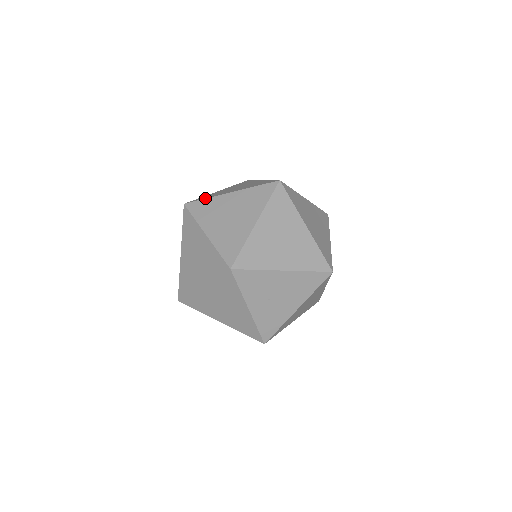
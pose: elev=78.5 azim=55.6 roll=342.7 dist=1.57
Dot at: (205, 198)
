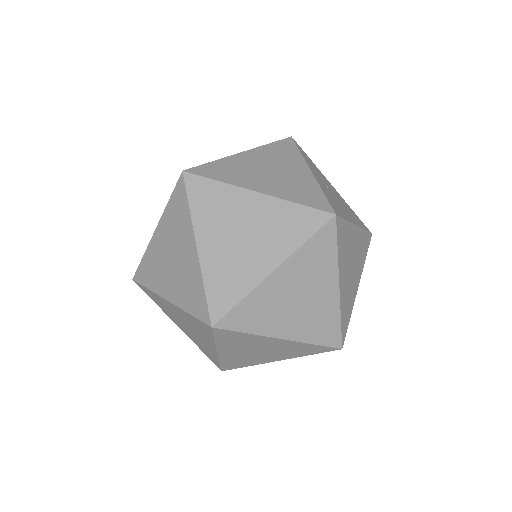
Dot at: occluded
